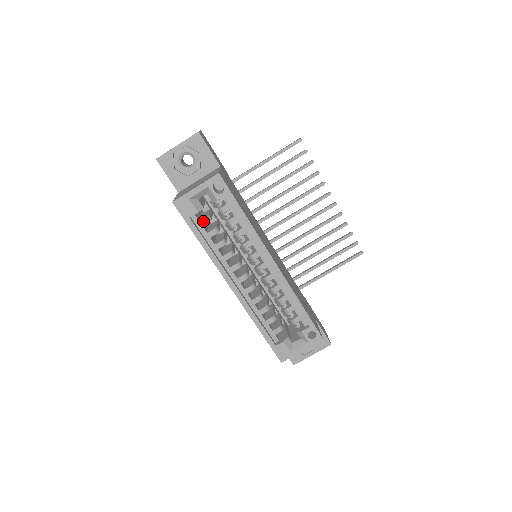
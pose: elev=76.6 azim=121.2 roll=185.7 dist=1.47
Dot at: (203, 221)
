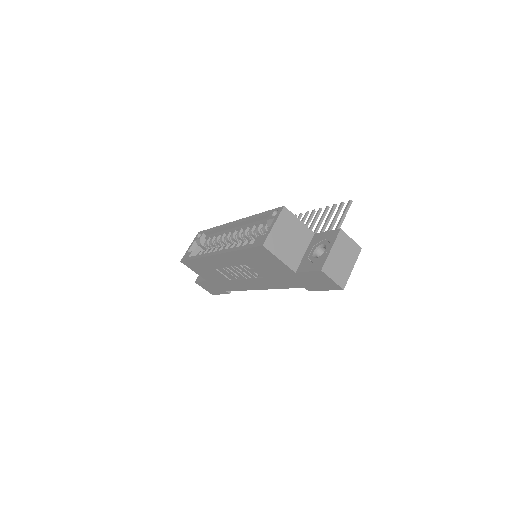
Dot at: (198, 254)
